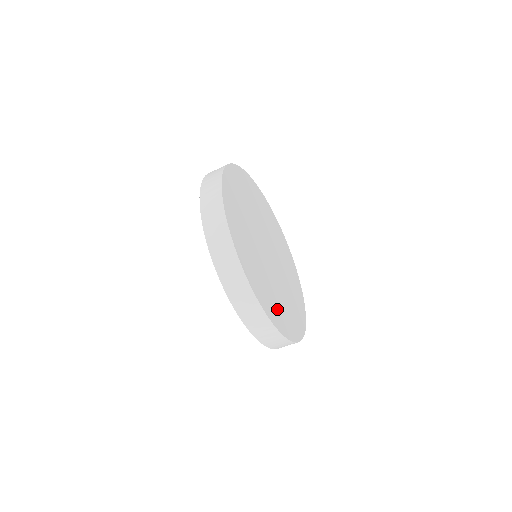
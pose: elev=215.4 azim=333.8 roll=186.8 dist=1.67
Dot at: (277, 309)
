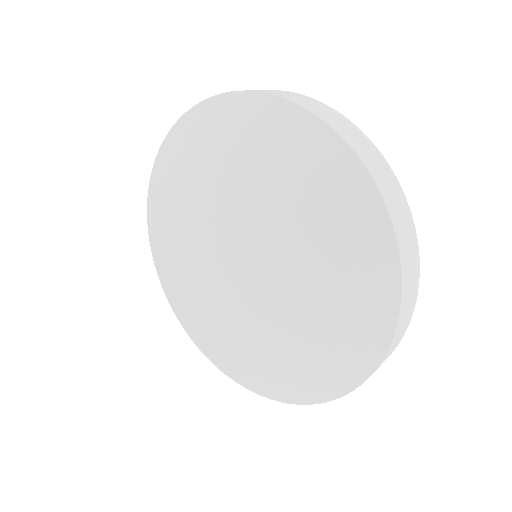
Dot at: occluded
